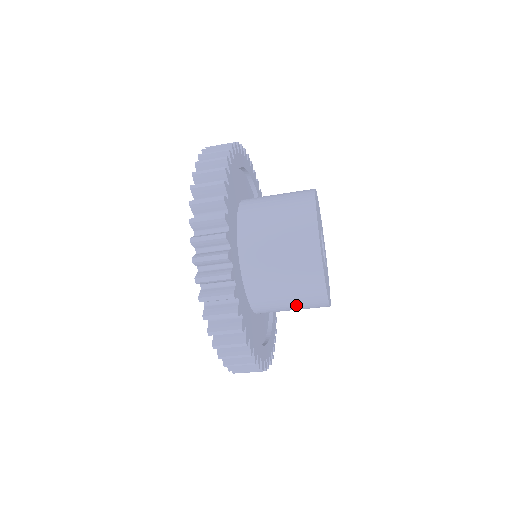
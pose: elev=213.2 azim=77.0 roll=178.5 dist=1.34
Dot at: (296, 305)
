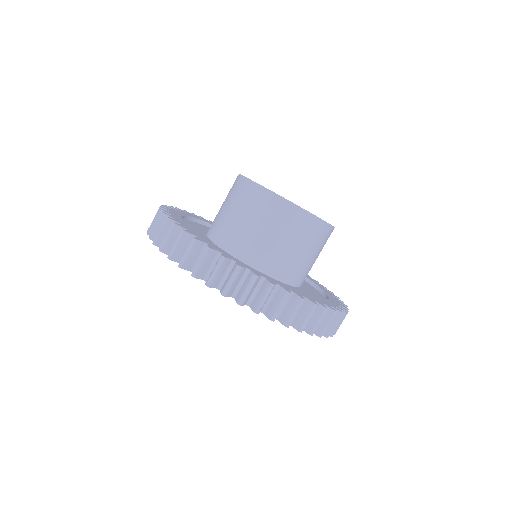
Dot at: (259, 221)
